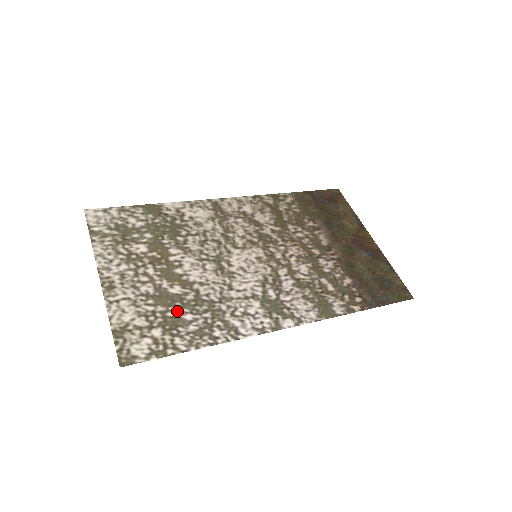
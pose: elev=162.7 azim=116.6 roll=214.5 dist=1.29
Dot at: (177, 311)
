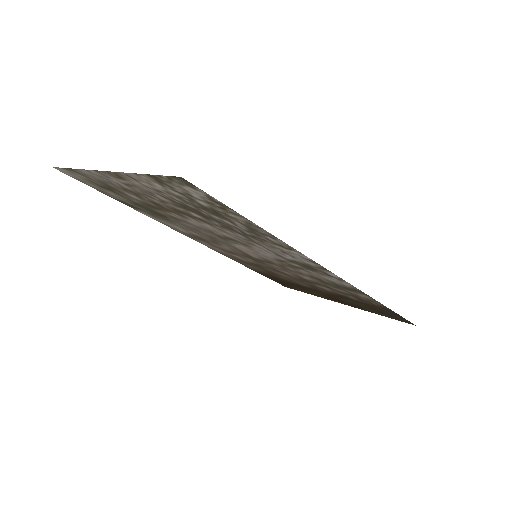
Dot at: (212, 216)
